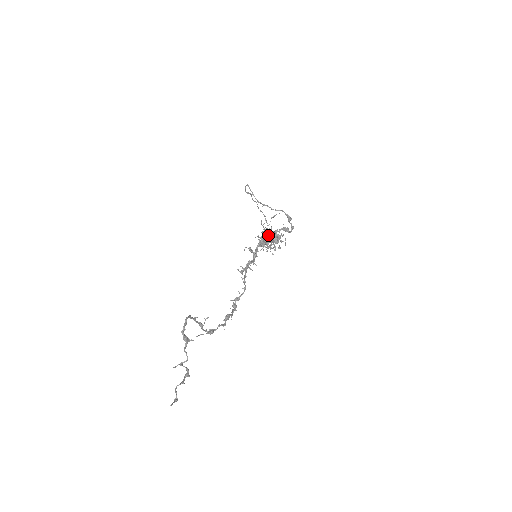
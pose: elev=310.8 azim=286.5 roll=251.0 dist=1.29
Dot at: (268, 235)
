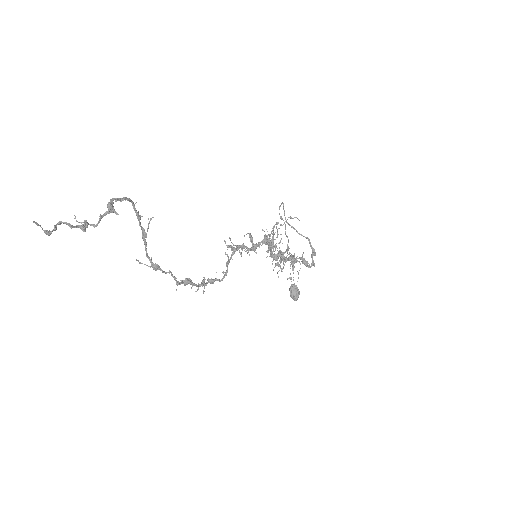
Dot at: occluded
